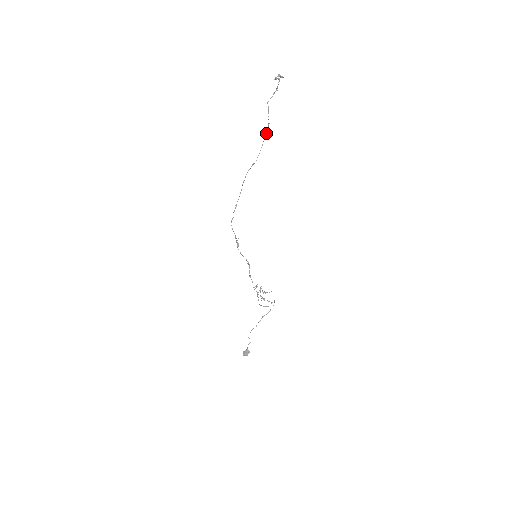
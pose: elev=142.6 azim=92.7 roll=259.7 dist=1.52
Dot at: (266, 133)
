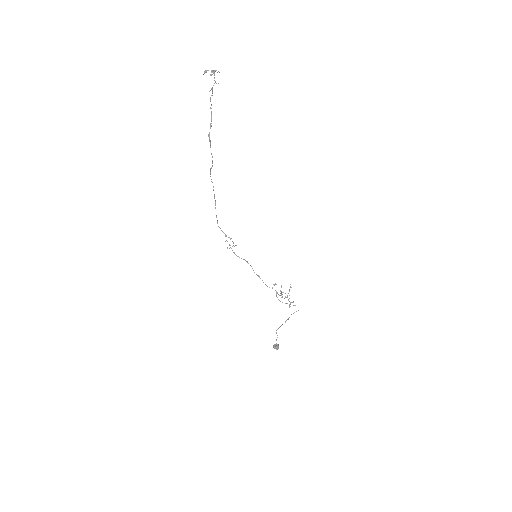
Dot at: (209, 136)
